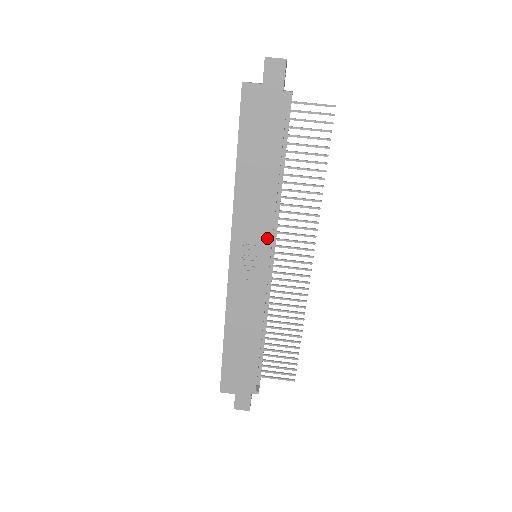
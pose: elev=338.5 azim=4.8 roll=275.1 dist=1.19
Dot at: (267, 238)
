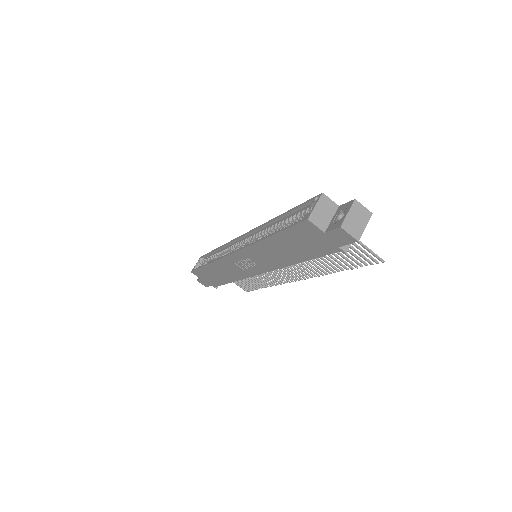
Dot at: (266, 269)
